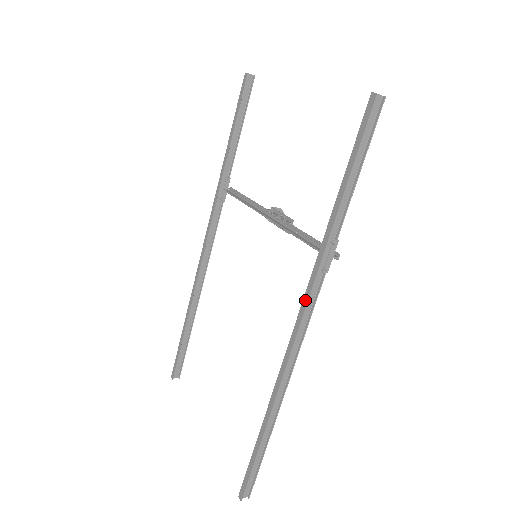
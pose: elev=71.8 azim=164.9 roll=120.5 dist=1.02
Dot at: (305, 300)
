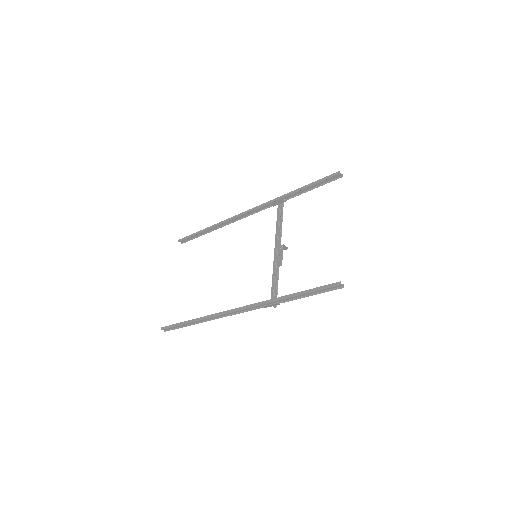
Dot at: (248, 307)
